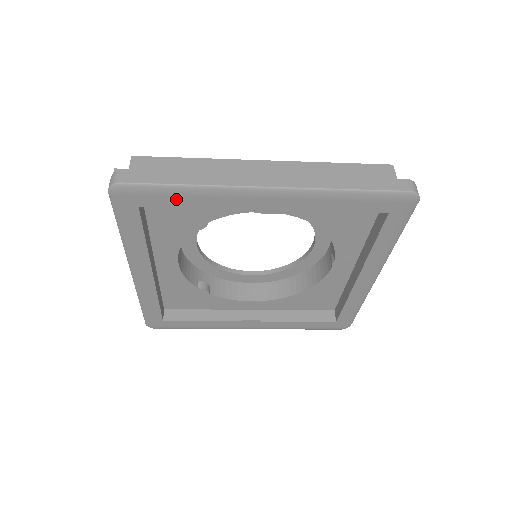
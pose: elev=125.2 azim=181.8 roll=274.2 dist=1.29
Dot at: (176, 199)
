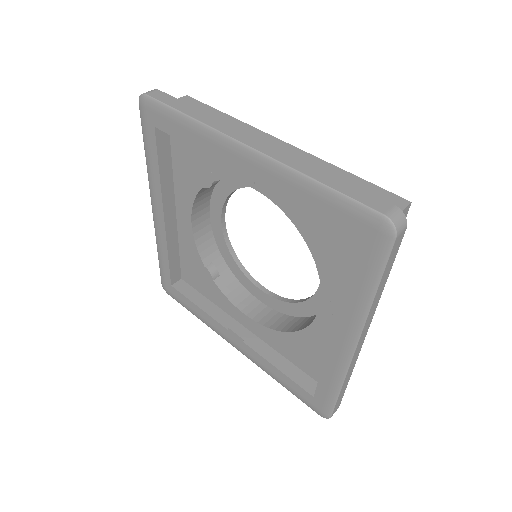
Dot at: (178, 128)
